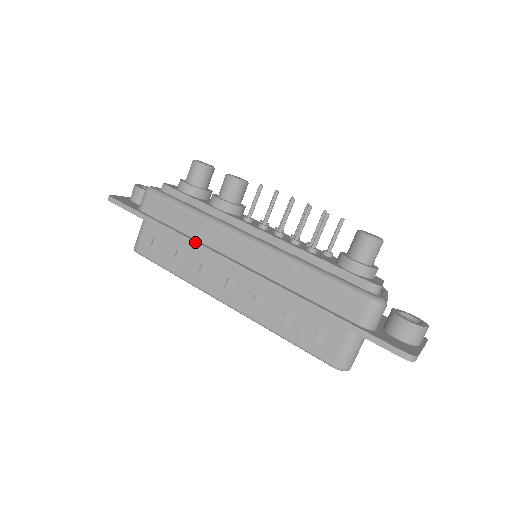
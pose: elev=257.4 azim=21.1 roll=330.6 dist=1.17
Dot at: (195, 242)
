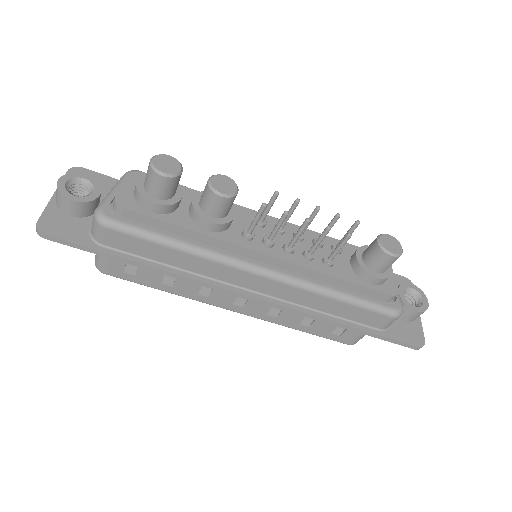
Dot at: (196, 281)
